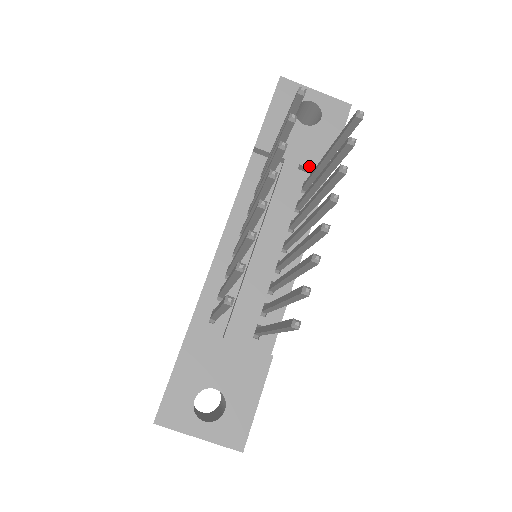
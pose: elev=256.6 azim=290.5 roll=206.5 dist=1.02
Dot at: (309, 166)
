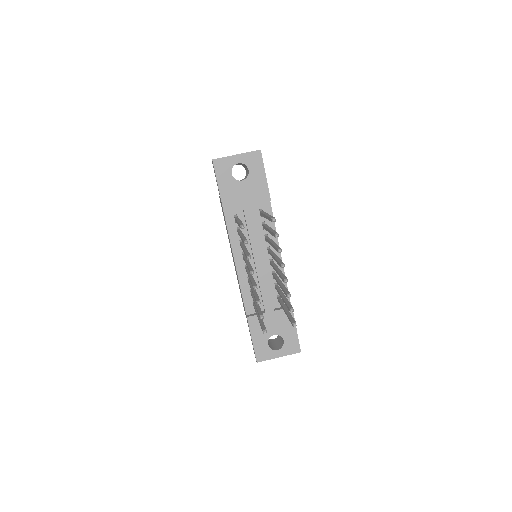
Dot at: (257, 203)
